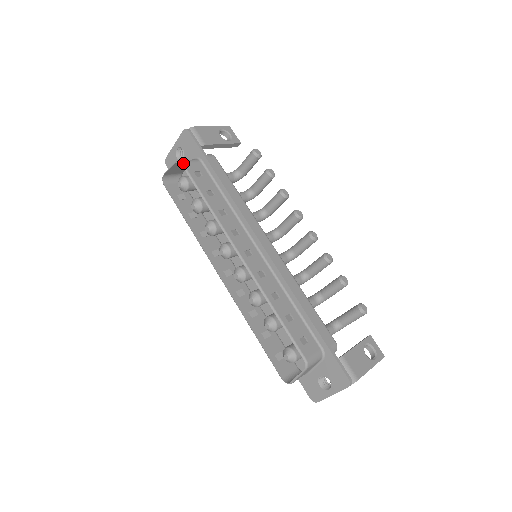
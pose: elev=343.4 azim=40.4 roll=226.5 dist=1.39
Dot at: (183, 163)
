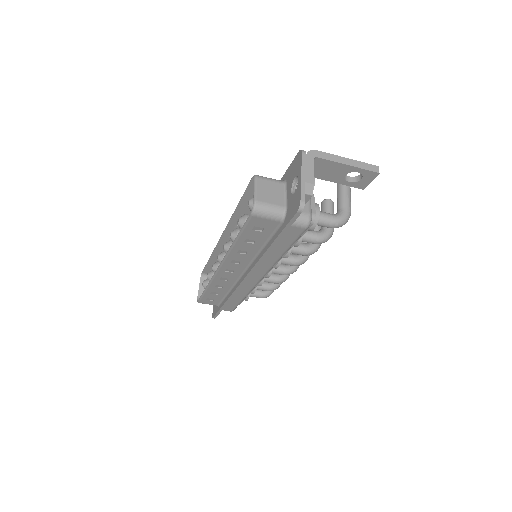
Dot at: (203, 272)
